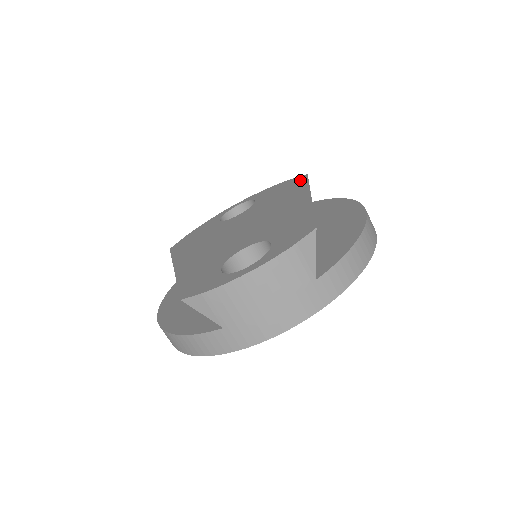
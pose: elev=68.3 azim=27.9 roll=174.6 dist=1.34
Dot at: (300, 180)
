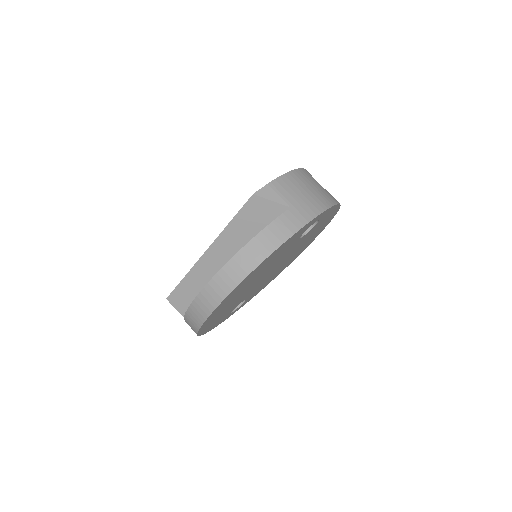
Dot at: occluded
